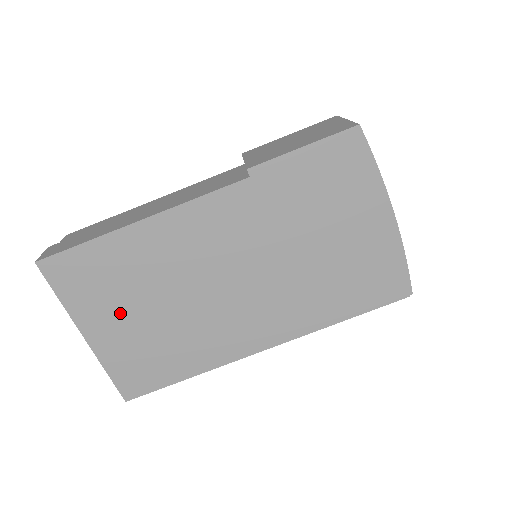
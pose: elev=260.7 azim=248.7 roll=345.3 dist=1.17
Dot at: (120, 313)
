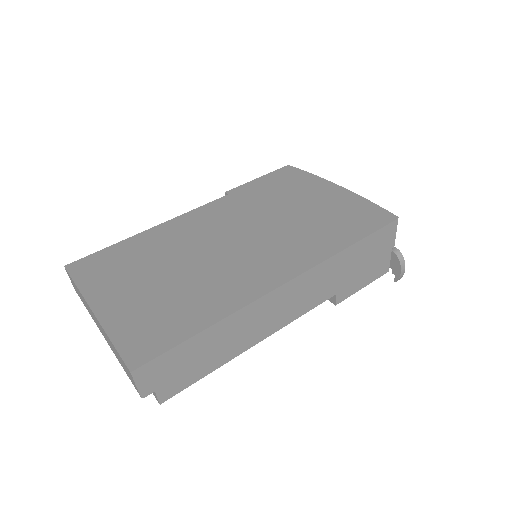
Dot at: (132, 285)
